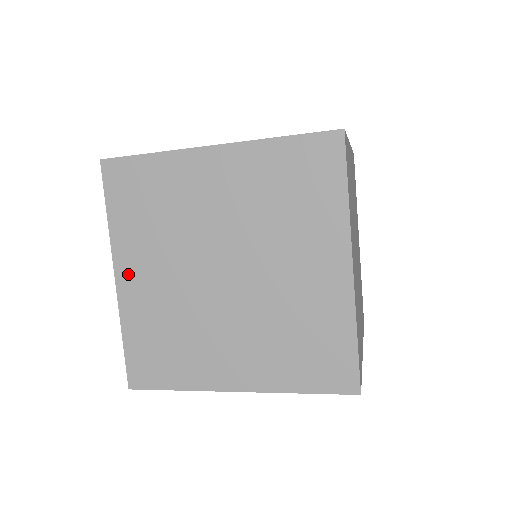
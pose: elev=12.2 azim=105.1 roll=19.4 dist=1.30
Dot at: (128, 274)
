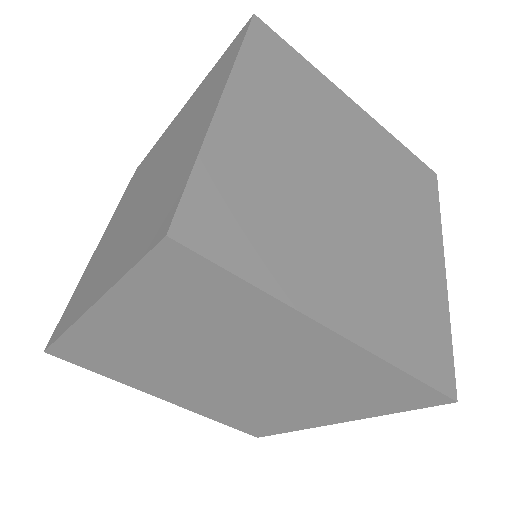
Dot at: (241, 109)
